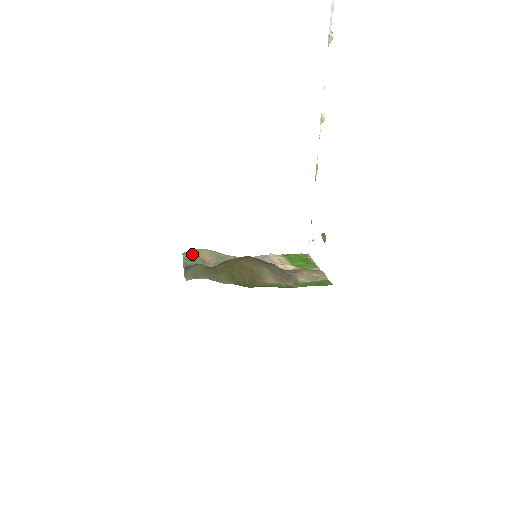
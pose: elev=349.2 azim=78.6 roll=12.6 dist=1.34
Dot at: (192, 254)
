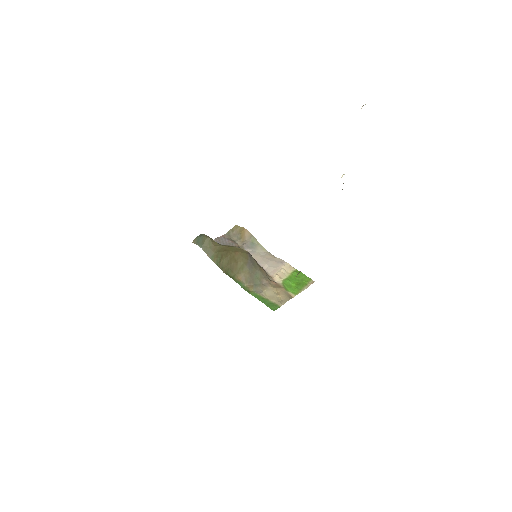
Dot at: (239, 229)
